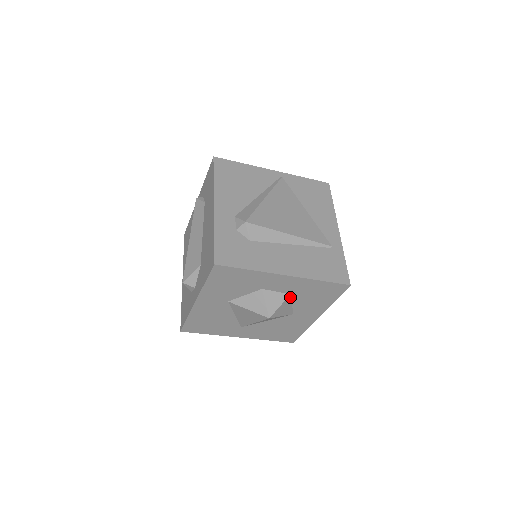
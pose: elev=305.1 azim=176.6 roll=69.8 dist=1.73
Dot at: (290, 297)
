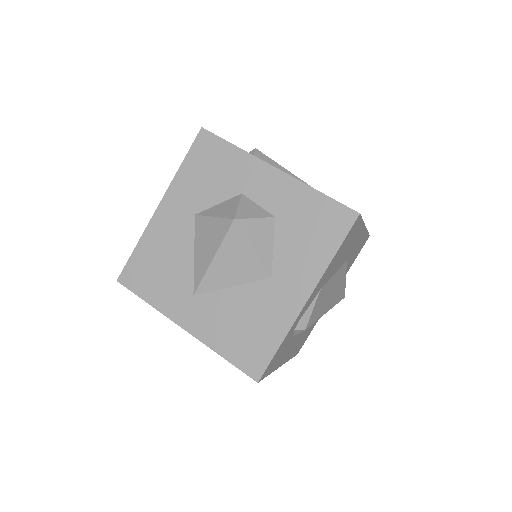
Dot at: (274, 225)
